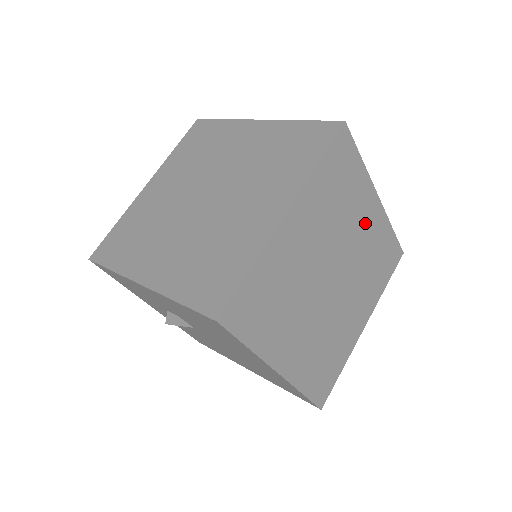
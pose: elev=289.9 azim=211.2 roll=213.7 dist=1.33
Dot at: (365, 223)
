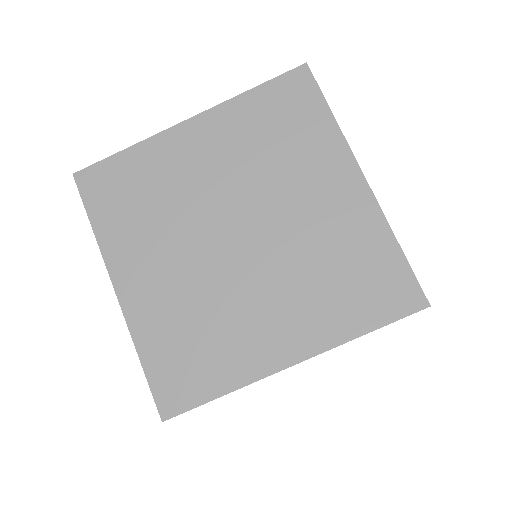
Dot at: occluded
